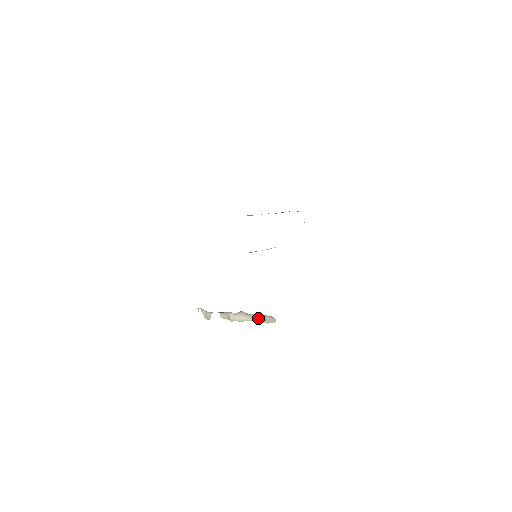
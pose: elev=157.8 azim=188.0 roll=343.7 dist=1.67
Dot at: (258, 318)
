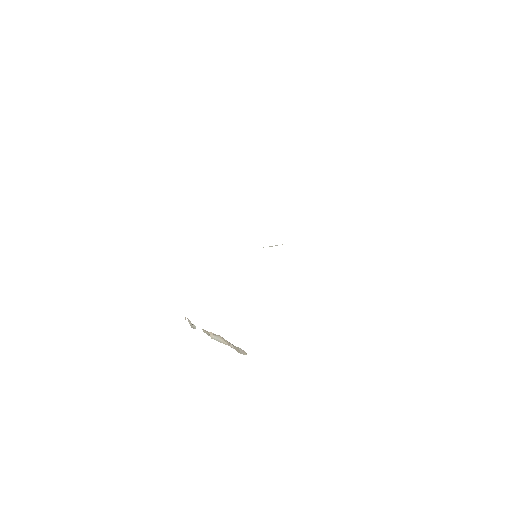
Dot at: (232, 345)
